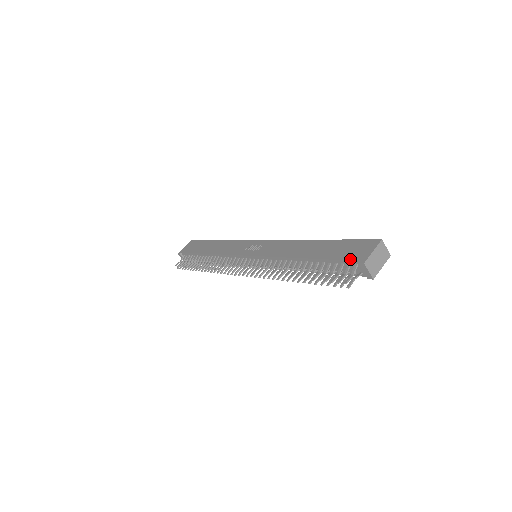
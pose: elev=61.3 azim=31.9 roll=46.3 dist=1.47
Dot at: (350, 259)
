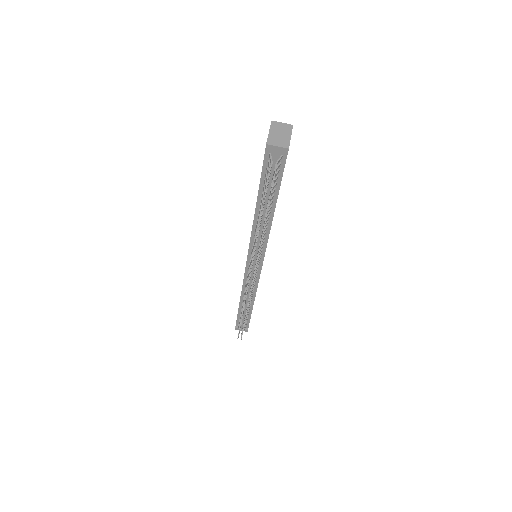
Dot at: occluded
